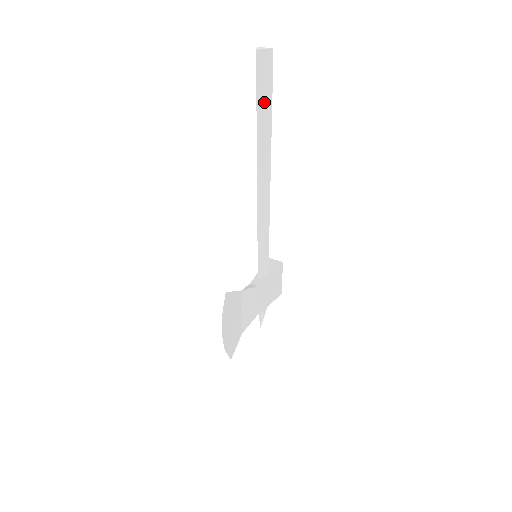
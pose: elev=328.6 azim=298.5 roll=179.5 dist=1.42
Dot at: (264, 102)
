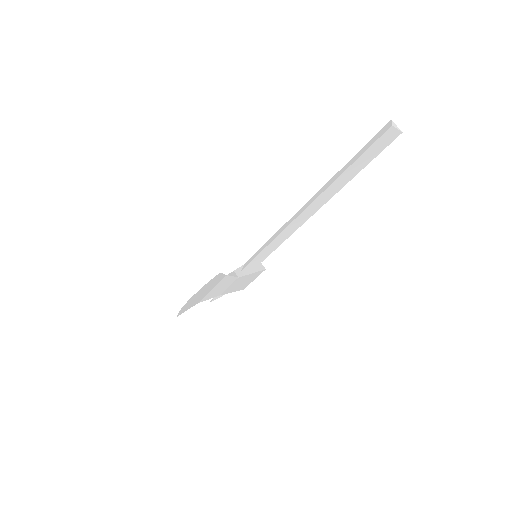
Dot at: (362, 162)
